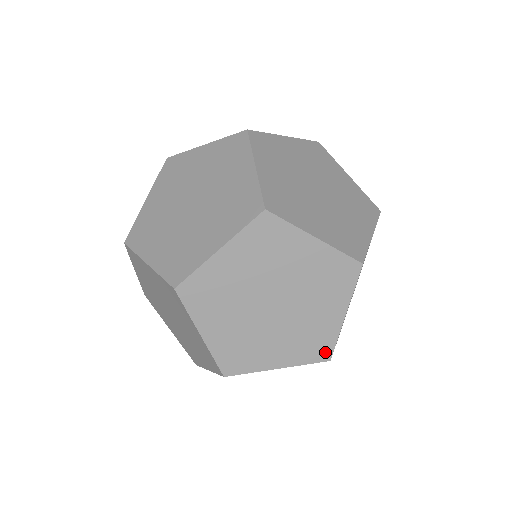
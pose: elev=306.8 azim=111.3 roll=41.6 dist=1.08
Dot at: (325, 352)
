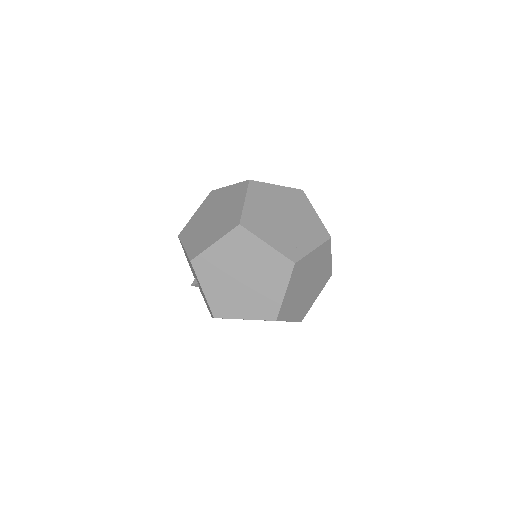
Dot at: (329, 275)
